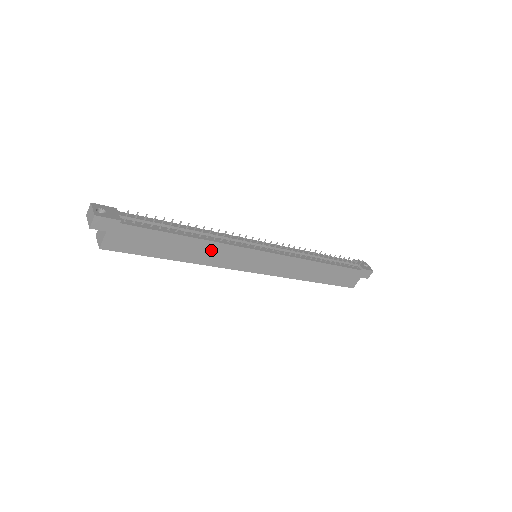
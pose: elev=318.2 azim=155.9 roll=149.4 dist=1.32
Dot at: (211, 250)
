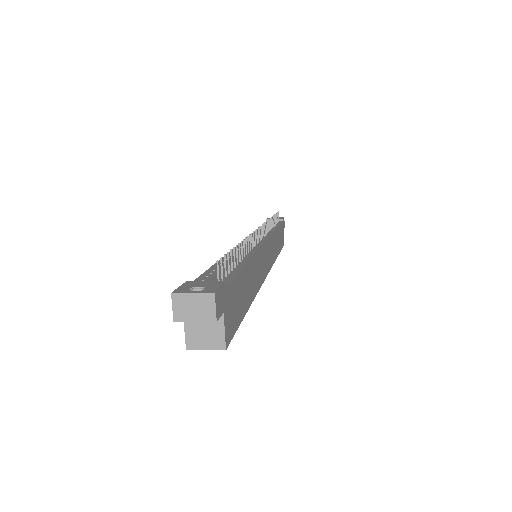
Dot at: (255, 267)
